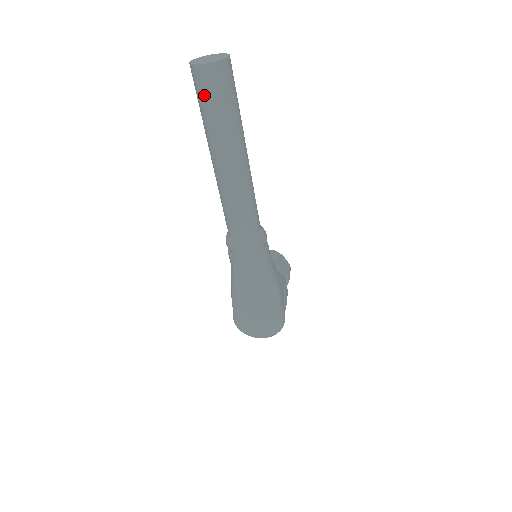
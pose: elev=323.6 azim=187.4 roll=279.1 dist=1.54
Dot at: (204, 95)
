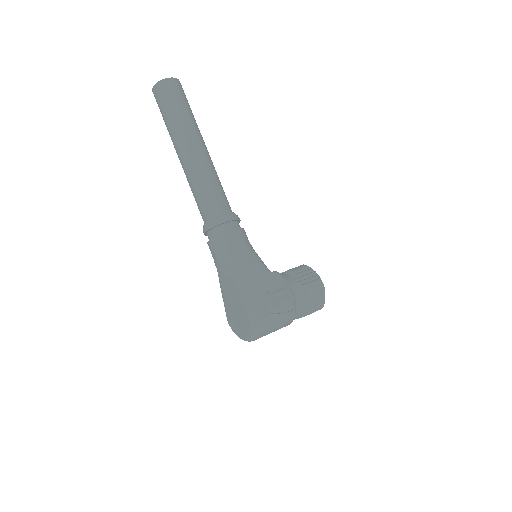
Dot at: occluded
